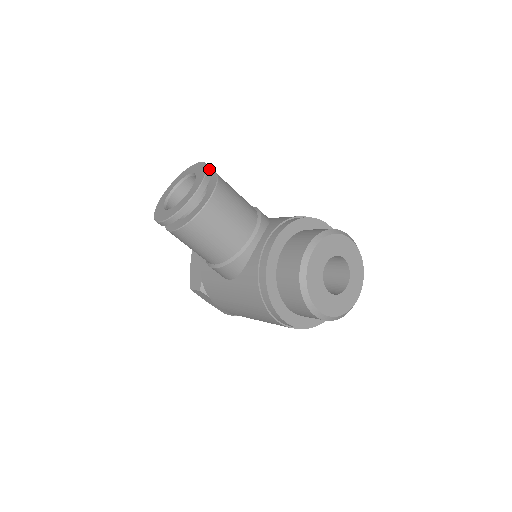
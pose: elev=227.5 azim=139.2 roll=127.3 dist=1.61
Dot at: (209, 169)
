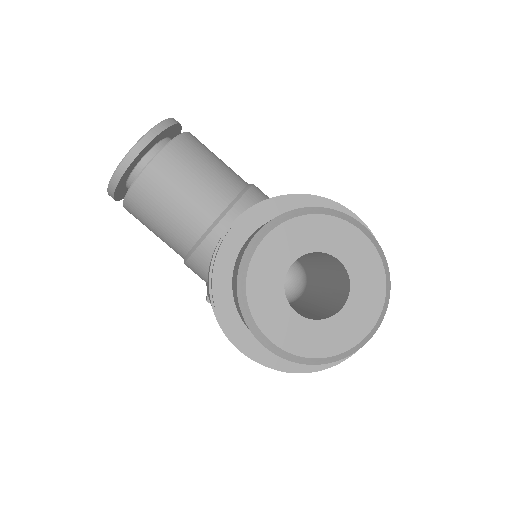
Dot at: (166, 123)
